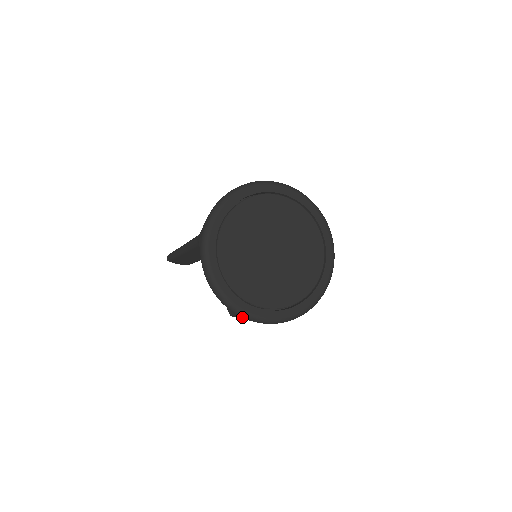
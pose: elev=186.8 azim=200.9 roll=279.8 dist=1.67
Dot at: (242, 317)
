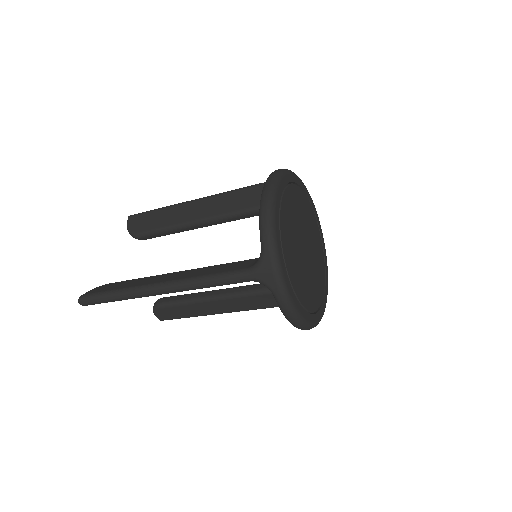
Dot at: occluded
